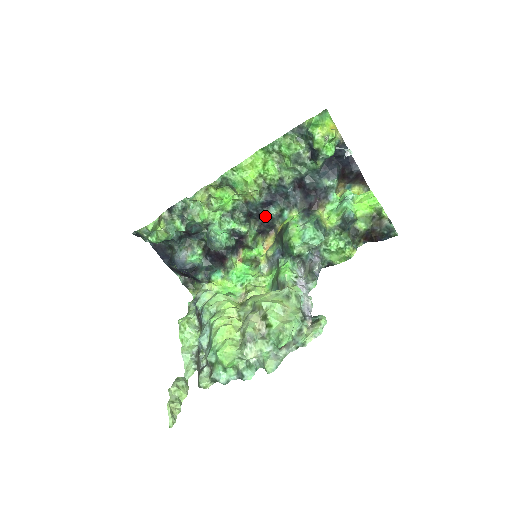
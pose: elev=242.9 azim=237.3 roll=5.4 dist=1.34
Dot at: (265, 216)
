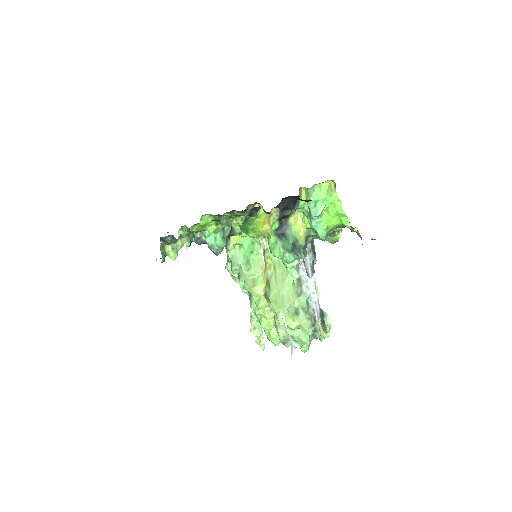
Dot at: occluded
